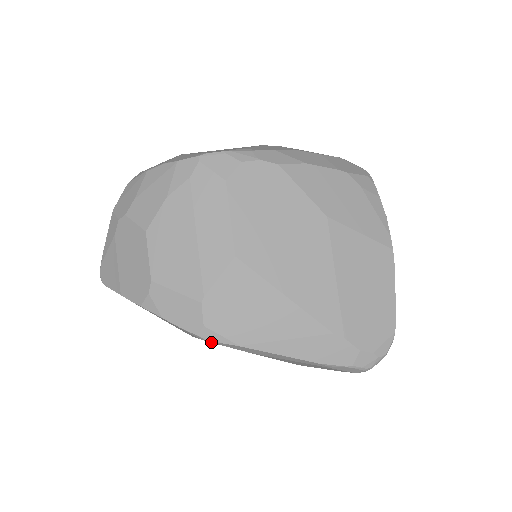
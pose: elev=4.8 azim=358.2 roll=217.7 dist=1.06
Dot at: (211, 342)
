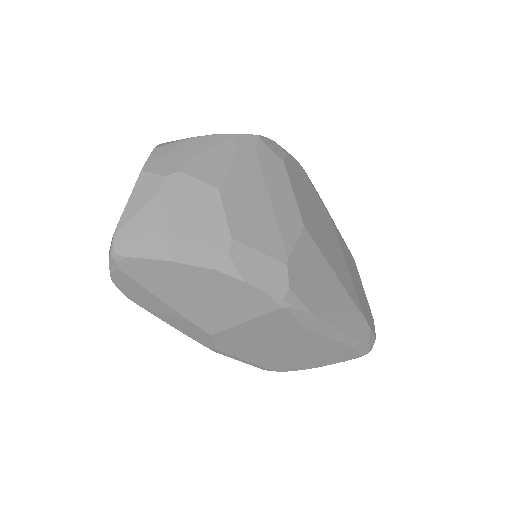
Dot at: (290, 310)
